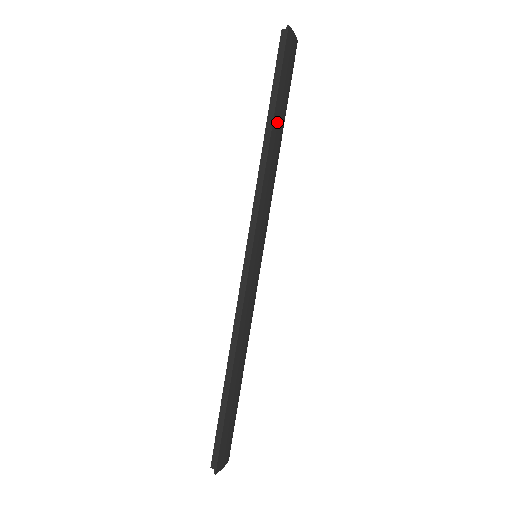
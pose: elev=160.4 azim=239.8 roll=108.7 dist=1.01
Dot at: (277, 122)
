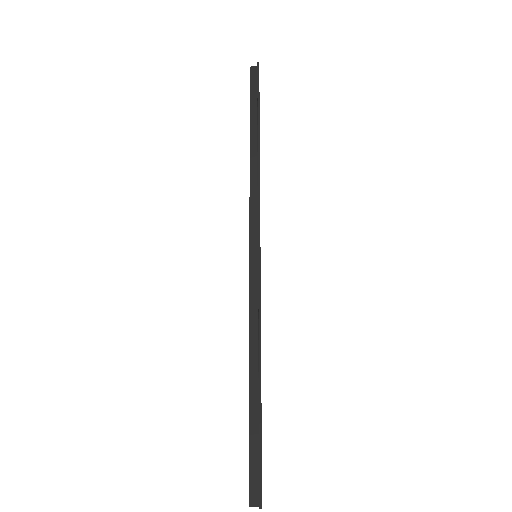
Dot at: occluded
